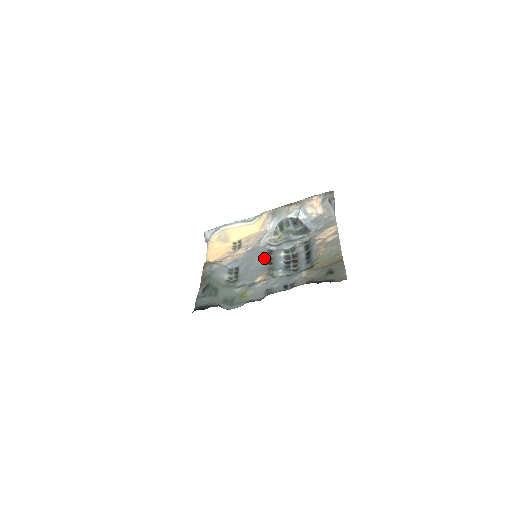
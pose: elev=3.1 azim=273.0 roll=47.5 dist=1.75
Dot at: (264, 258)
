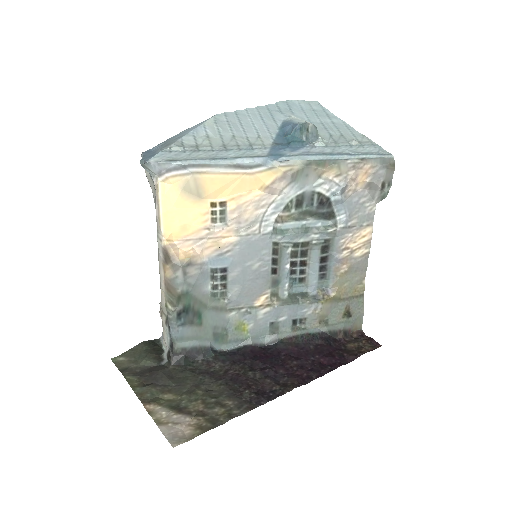
Dot at: (268, 263)
